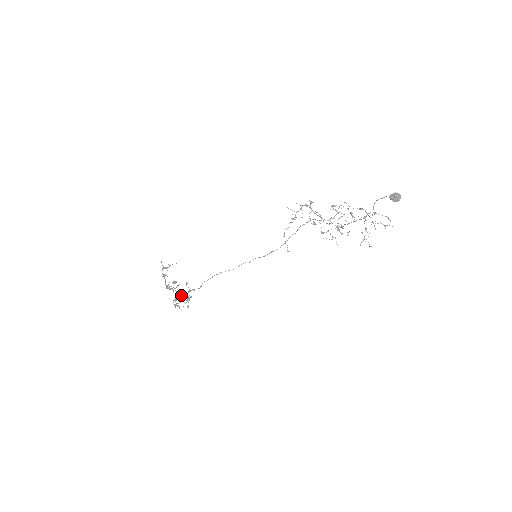
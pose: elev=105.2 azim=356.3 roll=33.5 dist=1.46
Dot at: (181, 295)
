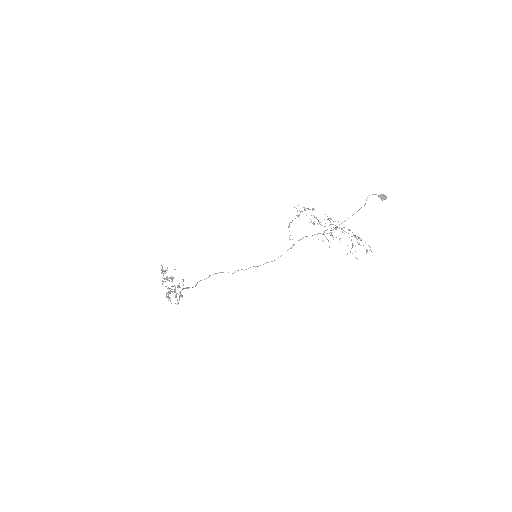
Dot at: (174, 292)
